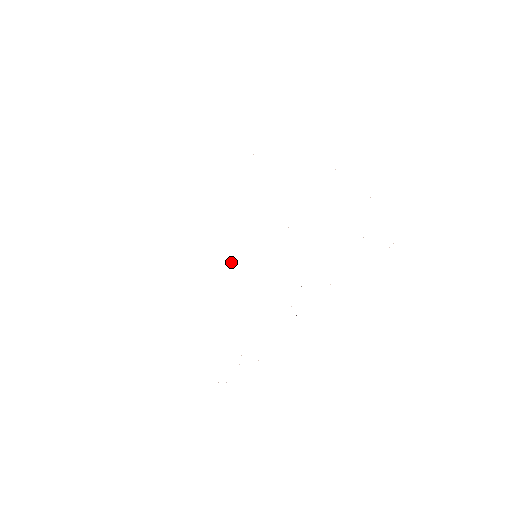
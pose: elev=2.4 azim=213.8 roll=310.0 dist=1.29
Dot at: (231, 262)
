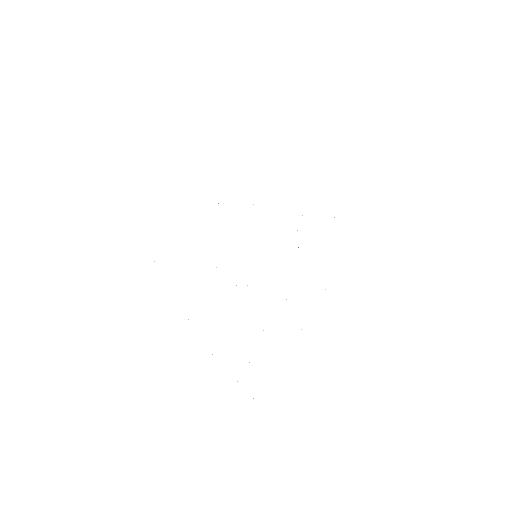
Dot at: occluded
